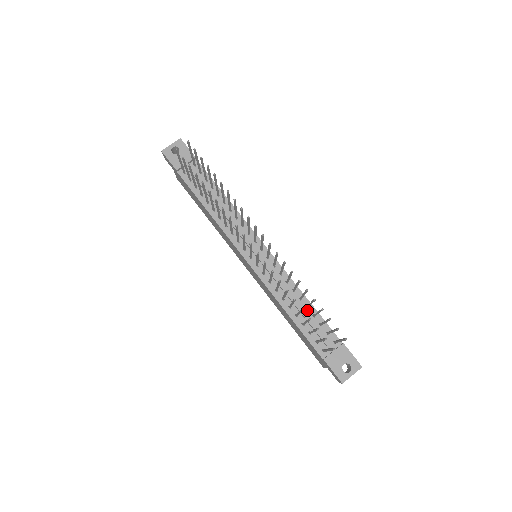
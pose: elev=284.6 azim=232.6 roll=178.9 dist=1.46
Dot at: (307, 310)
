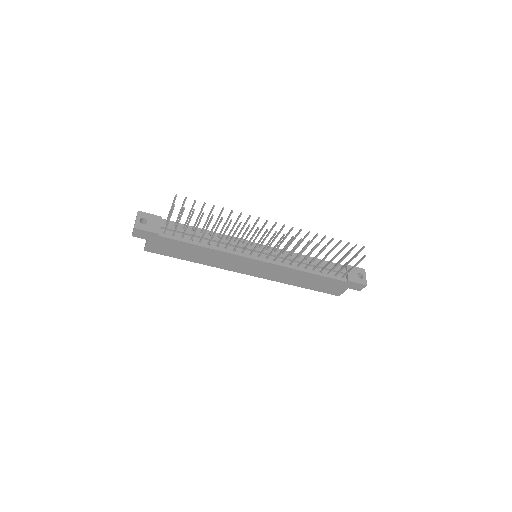
Dot at: (314, 262)
